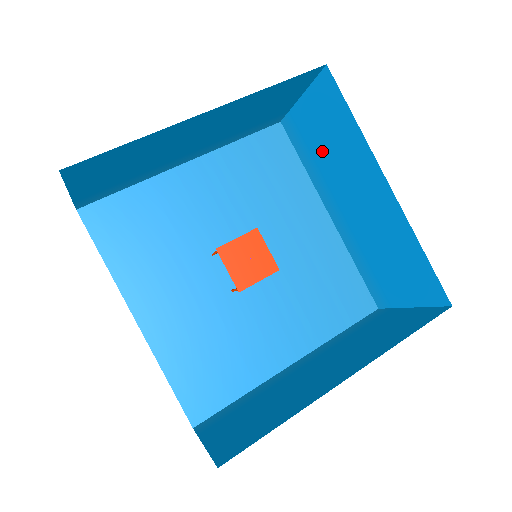
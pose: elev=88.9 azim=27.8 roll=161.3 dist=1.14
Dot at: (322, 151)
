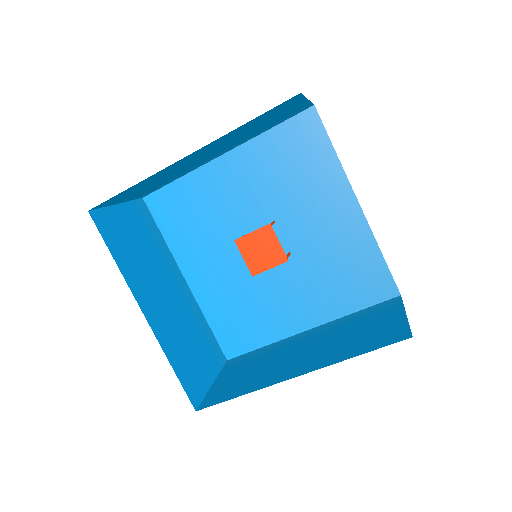
Dot at: occluded
